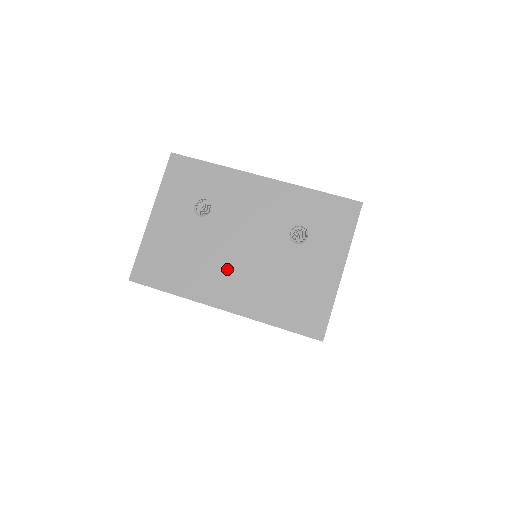
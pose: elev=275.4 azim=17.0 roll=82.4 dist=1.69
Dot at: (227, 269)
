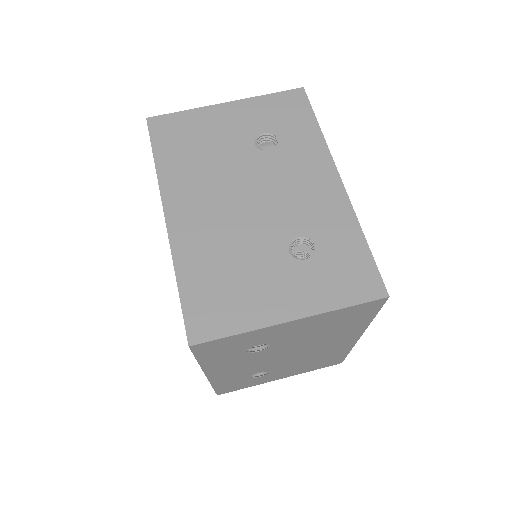
Dot at: (214, 198)
